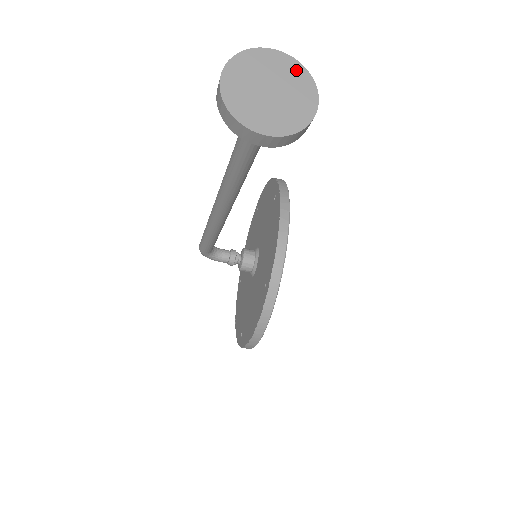
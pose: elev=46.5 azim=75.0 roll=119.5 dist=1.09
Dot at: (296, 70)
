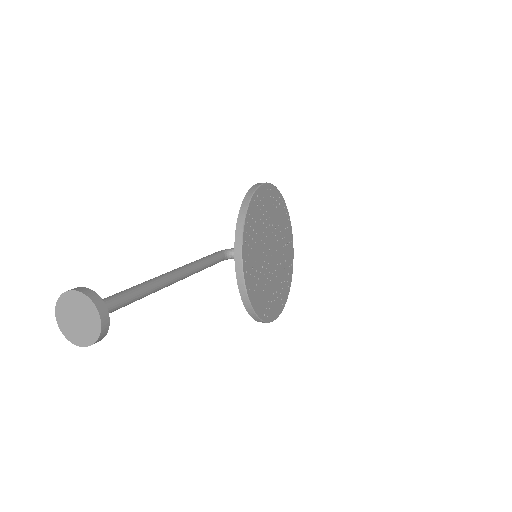
Dot at: (85, 301)
